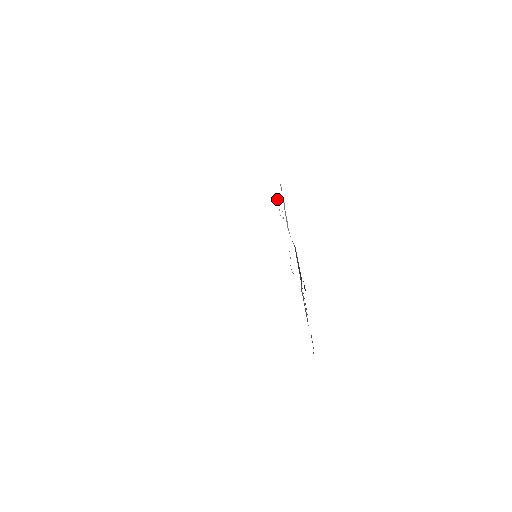
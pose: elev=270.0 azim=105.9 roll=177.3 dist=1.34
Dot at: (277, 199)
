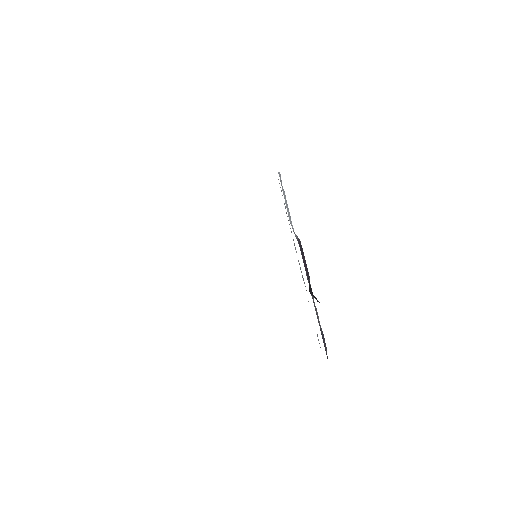
Dot at: occluded
